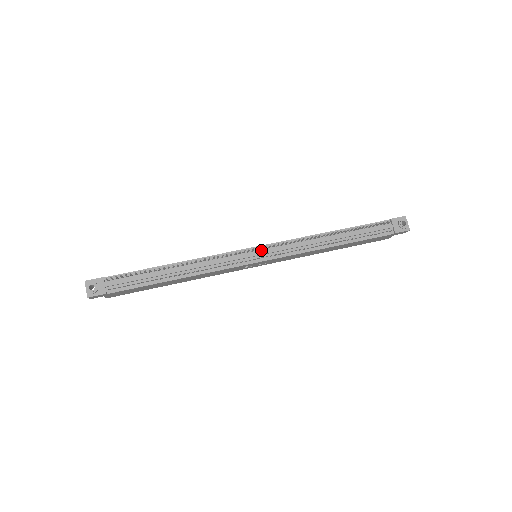
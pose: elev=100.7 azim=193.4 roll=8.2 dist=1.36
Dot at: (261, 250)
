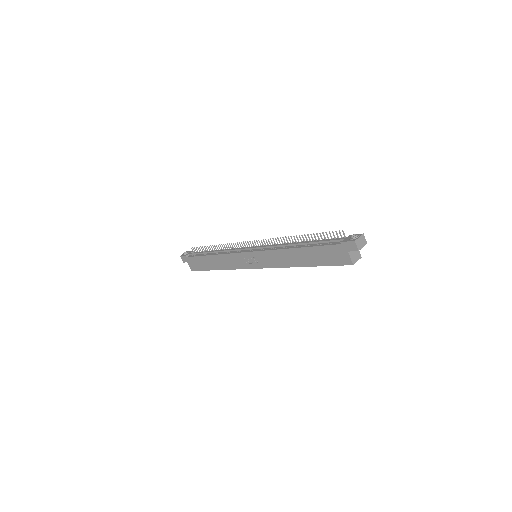
Dot at: occluded
